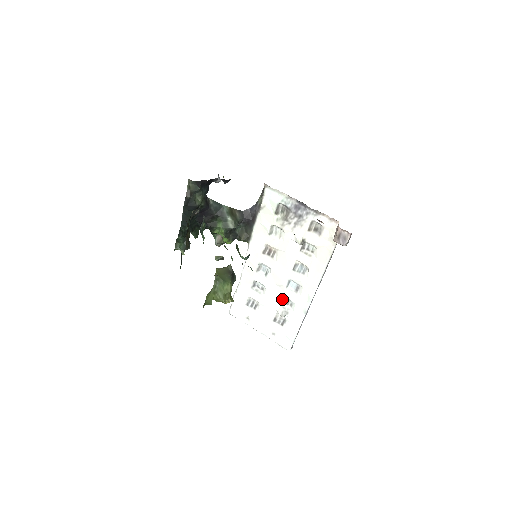
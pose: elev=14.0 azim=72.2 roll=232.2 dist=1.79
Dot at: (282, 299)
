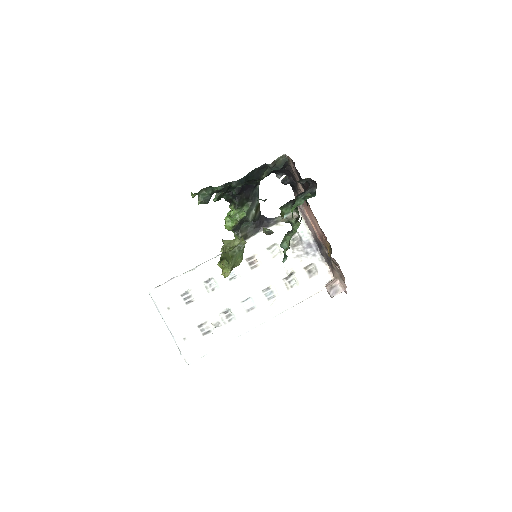
Dot at: (225, 310)
